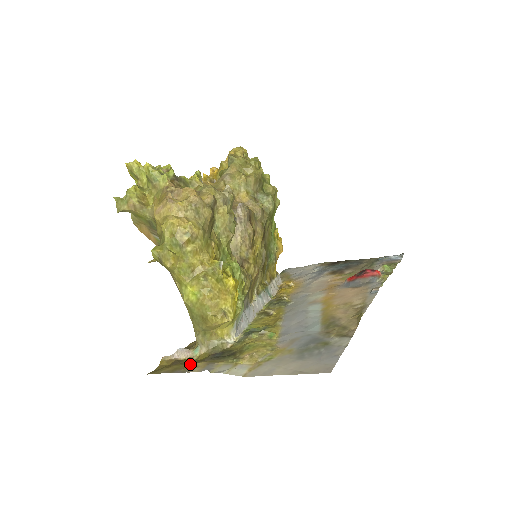
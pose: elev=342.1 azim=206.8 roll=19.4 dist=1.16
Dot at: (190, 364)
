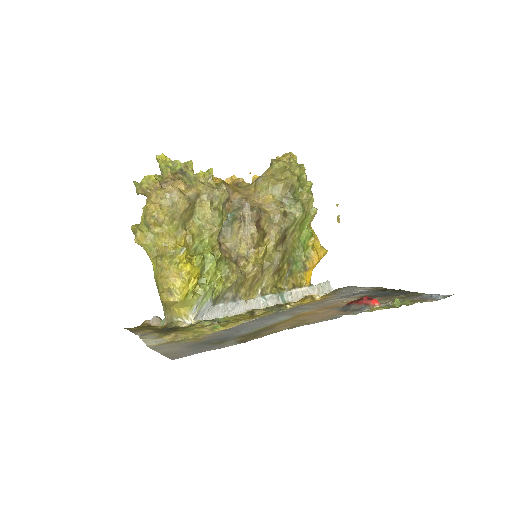
Dot at: (145, 329)
